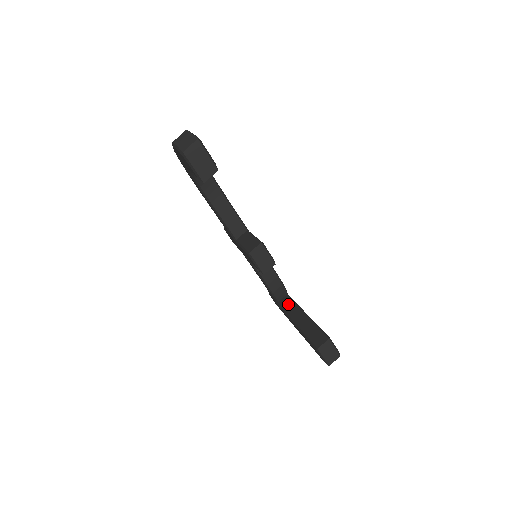
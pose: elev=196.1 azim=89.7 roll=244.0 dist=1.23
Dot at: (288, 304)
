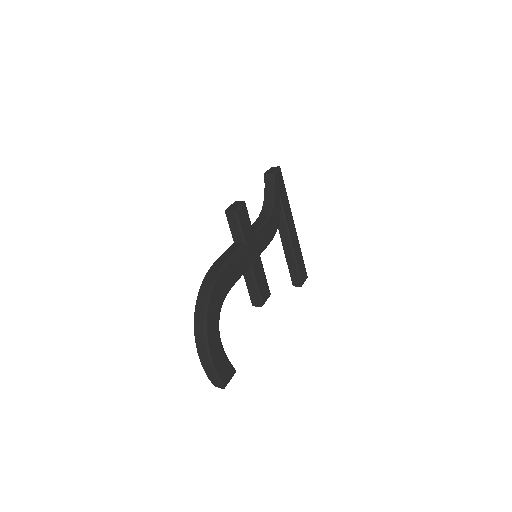
Dot at: (280, 217)
